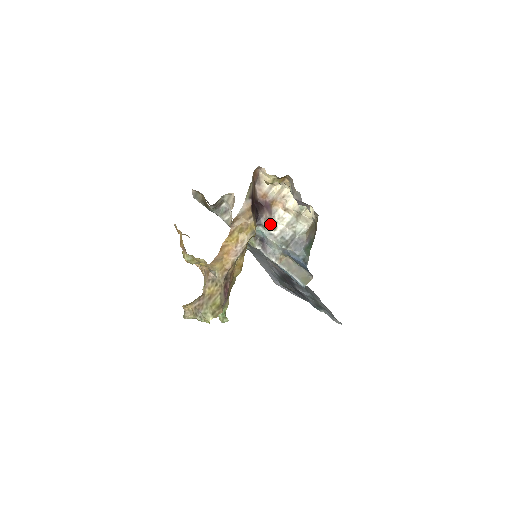
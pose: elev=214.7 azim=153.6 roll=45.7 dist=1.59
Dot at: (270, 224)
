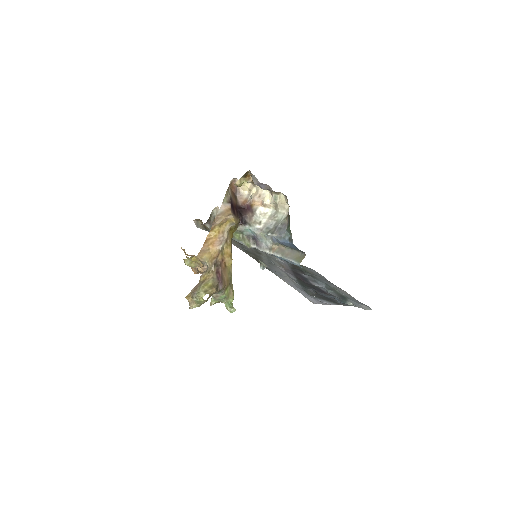
Dot at: (254, 220)
